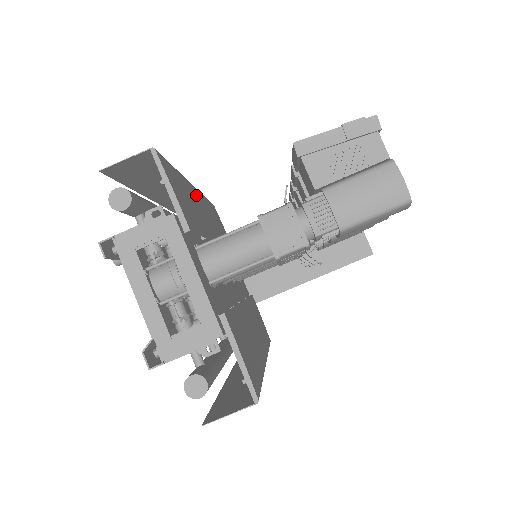
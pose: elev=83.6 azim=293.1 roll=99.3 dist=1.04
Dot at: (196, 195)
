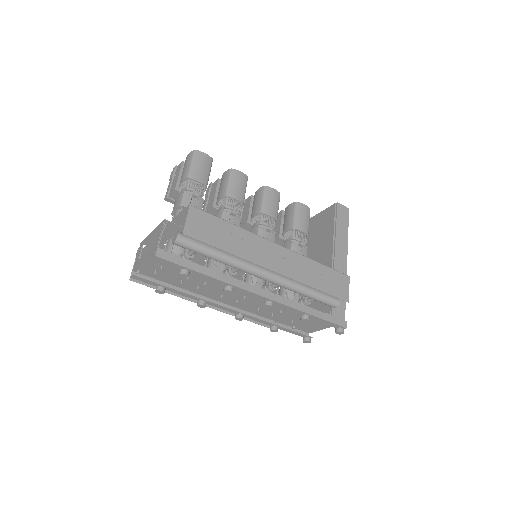
Dot at: occluded
